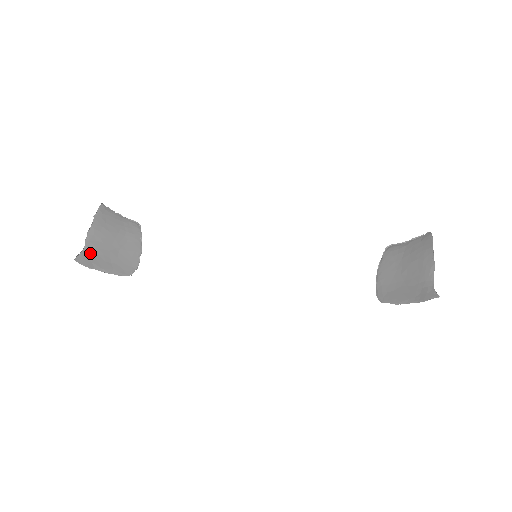
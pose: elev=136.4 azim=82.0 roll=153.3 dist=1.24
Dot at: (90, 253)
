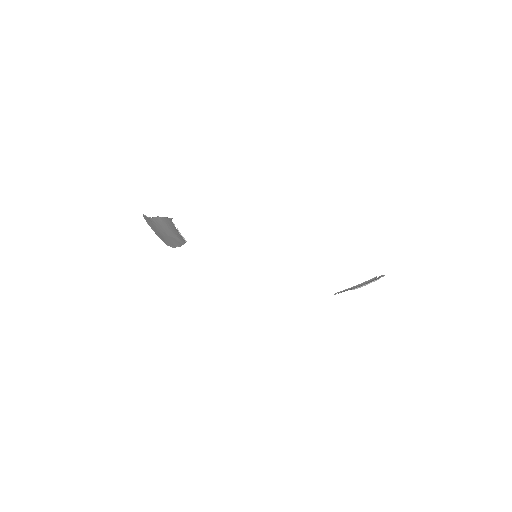
Dot at: (152, 222)
